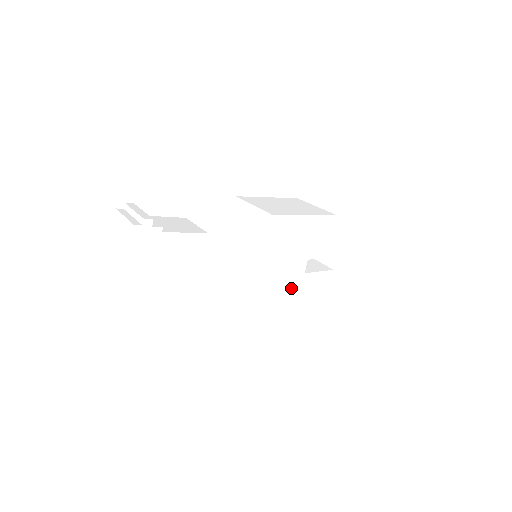
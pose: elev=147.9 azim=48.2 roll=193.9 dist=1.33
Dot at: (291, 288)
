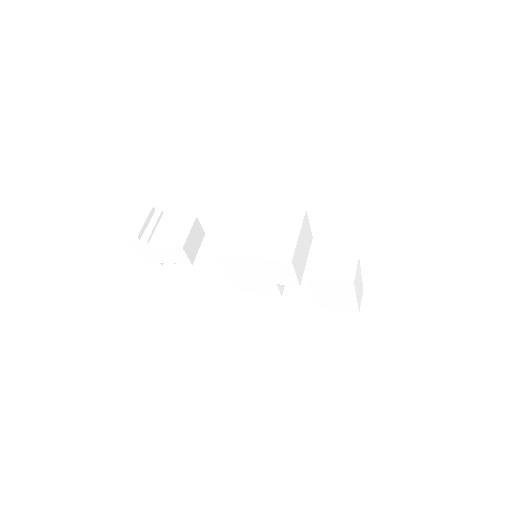
Dot at: occluded
